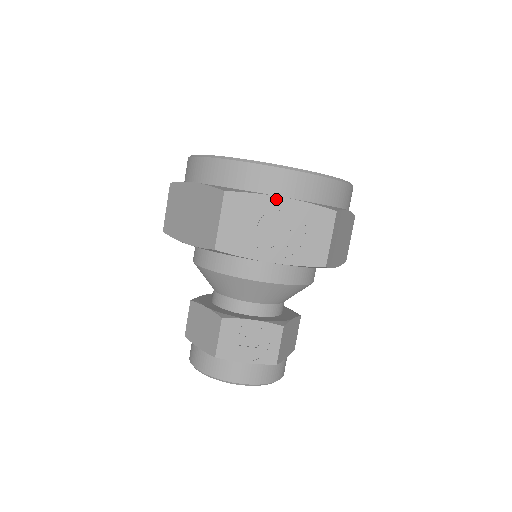
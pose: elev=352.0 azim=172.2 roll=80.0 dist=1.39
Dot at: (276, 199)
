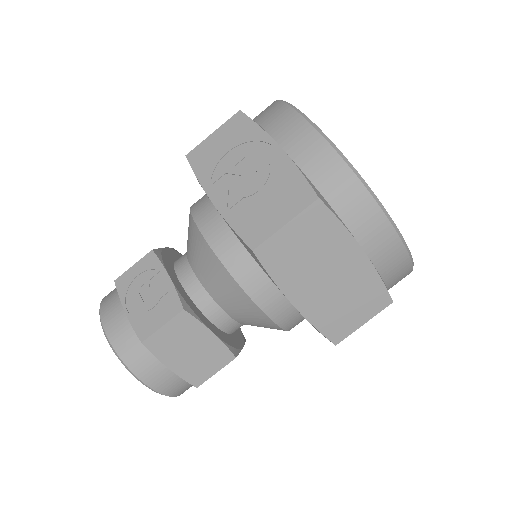
Dot at: (273, 144)
